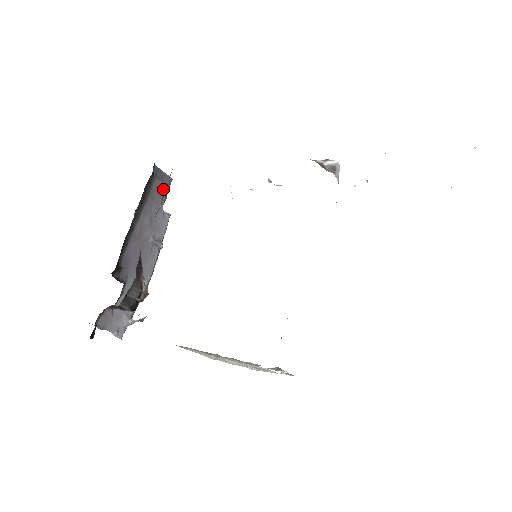
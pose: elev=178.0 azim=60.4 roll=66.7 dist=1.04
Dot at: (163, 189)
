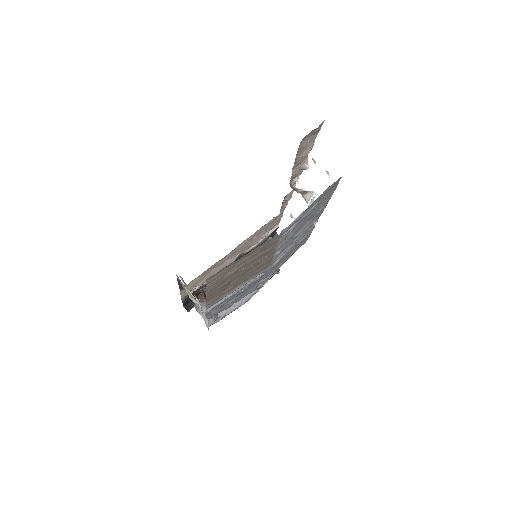
Dot at: occluded
